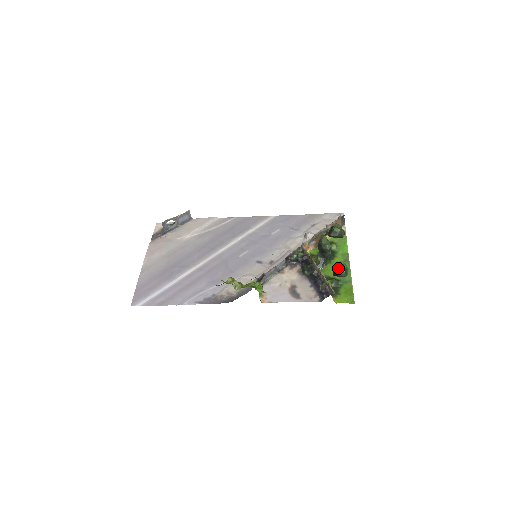
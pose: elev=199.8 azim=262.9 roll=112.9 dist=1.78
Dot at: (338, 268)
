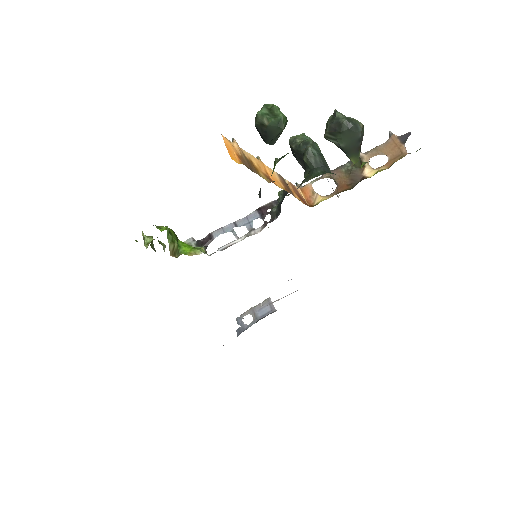
Dot at: occluded
